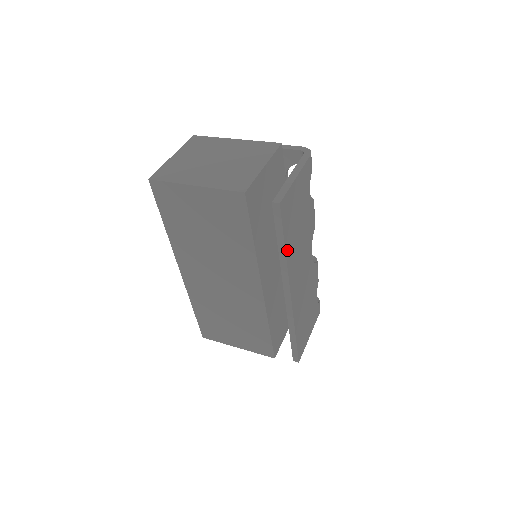
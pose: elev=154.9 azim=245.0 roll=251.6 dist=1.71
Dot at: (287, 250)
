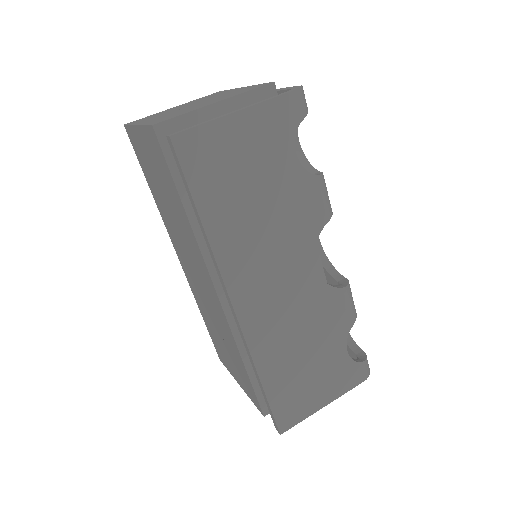
Dot at: (210, 225)
